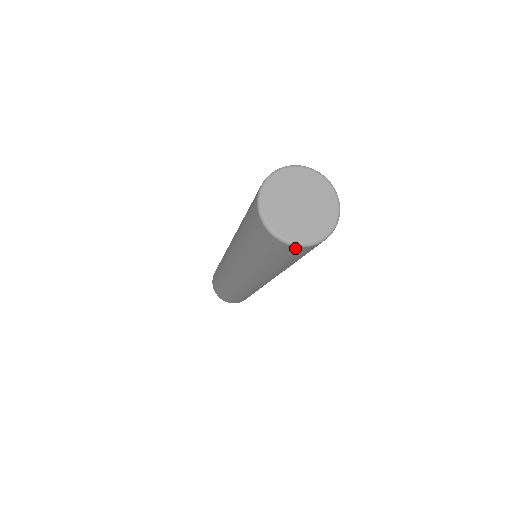
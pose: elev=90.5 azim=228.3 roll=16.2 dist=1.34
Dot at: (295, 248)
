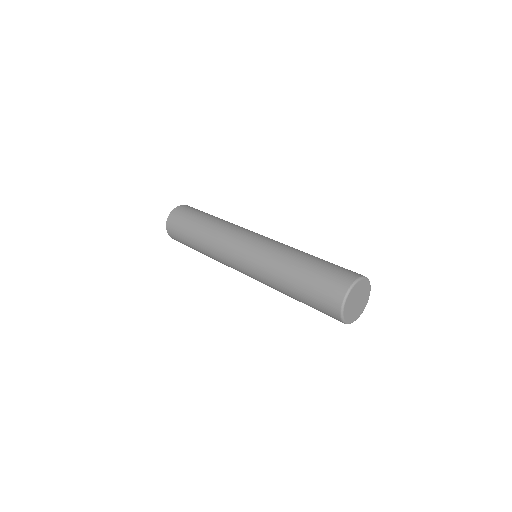
Dot at: occluded
